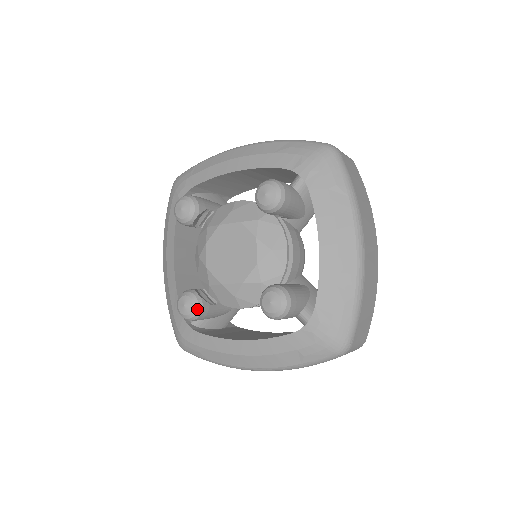
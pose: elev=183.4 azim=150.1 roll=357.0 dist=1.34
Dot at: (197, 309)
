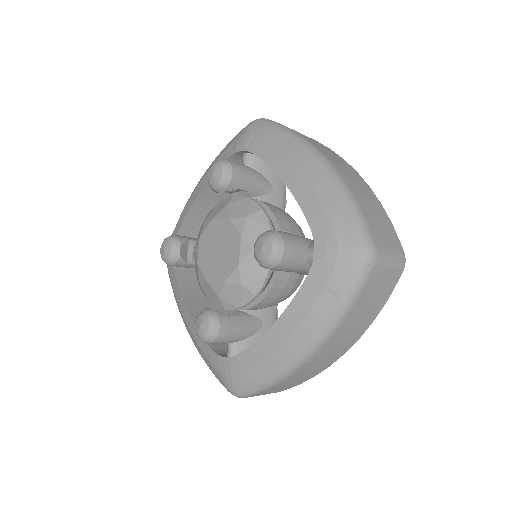
Dot at: (213, 320)
